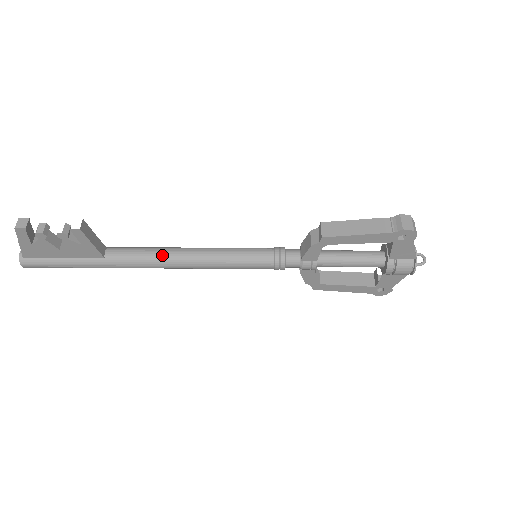
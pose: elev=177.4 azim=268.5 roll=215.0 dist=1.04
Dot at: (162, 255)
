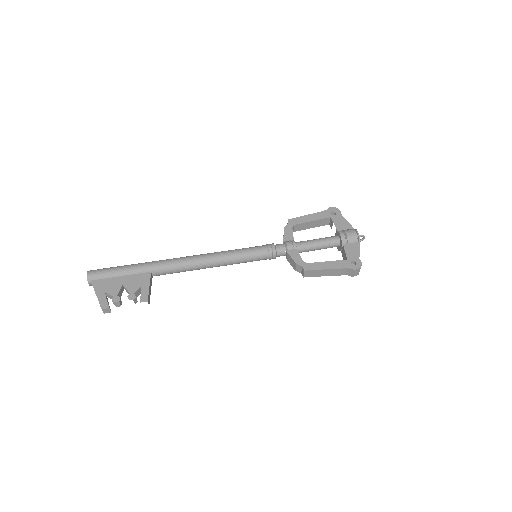
Dot at: occluded
